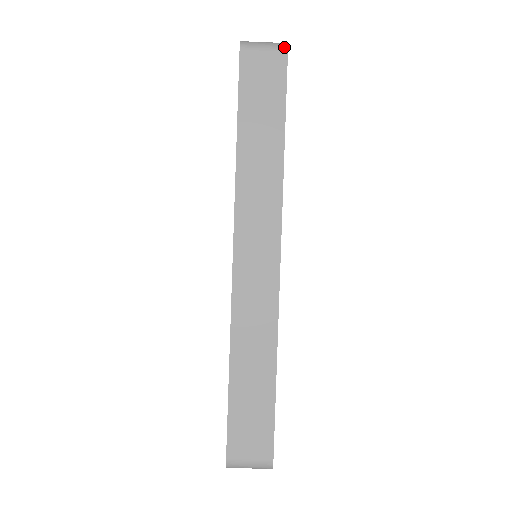
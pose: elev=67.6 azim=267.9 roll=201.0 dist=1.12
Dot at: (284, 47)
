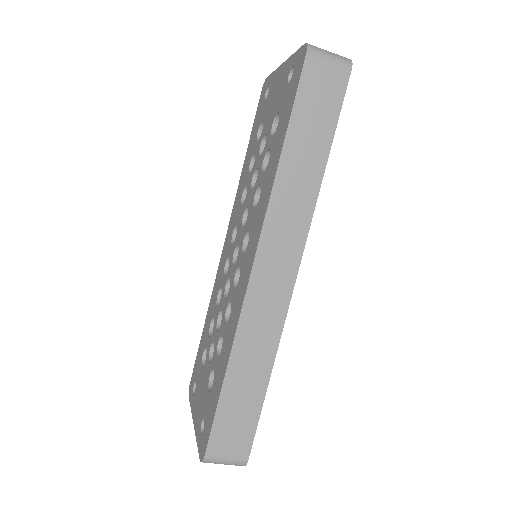
Dot at: (349, 64)
